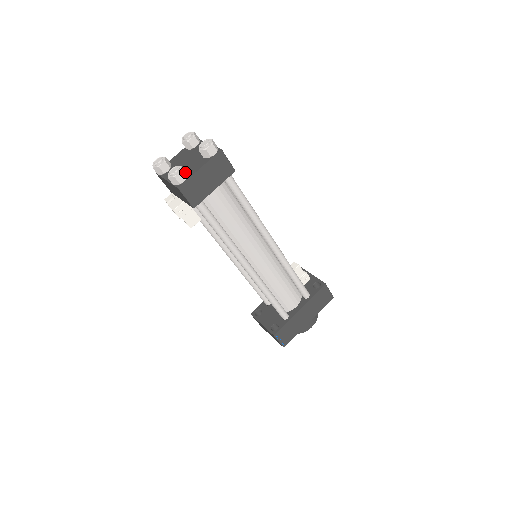
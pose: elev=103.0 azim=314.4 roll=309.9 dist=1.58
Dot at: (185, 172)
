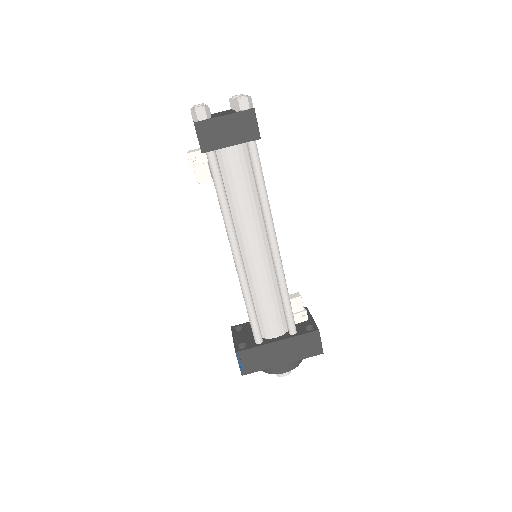
Dot at: (209, 114)
